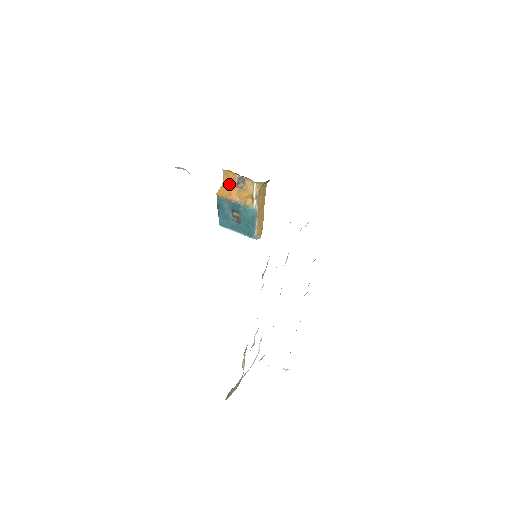
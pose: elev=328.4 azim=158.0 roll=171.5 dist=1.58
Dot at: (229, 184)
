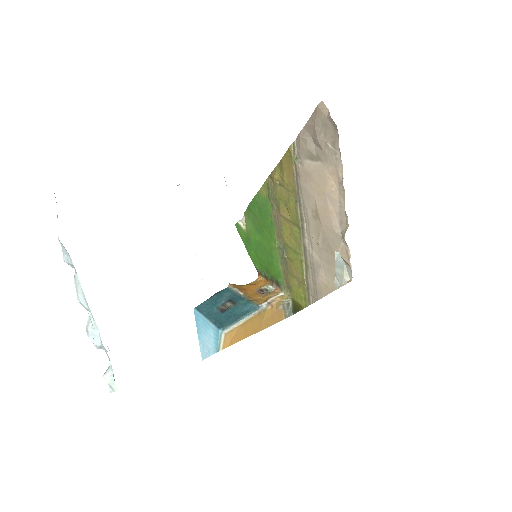
Dot at: (252, 286)
